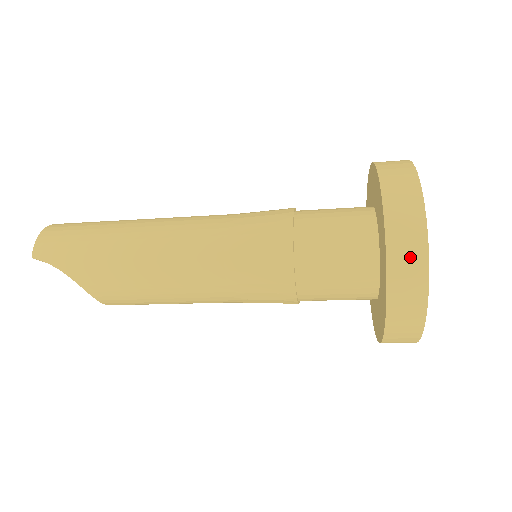
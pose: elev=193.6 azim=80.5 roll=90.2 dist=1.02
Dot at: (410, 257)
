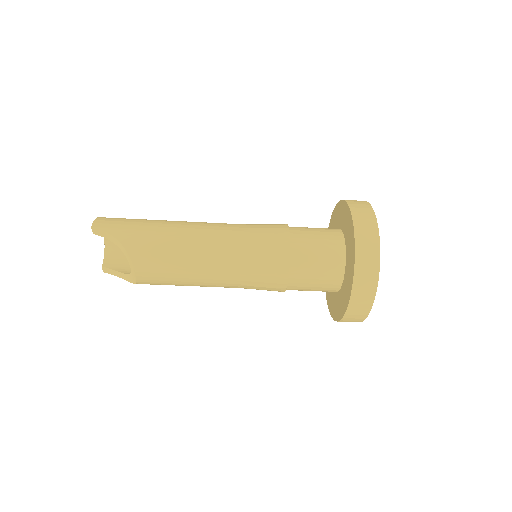
Dot at: (368, 231)
